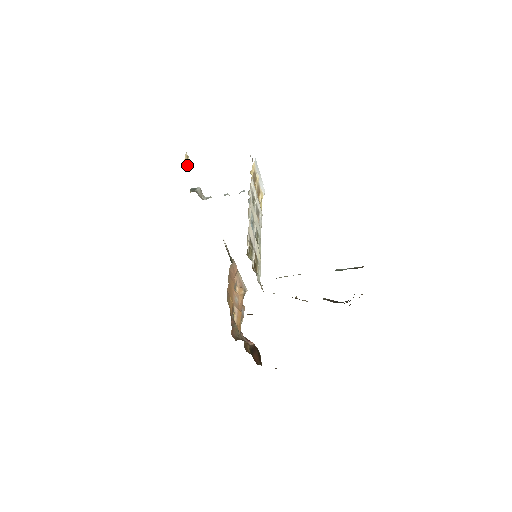
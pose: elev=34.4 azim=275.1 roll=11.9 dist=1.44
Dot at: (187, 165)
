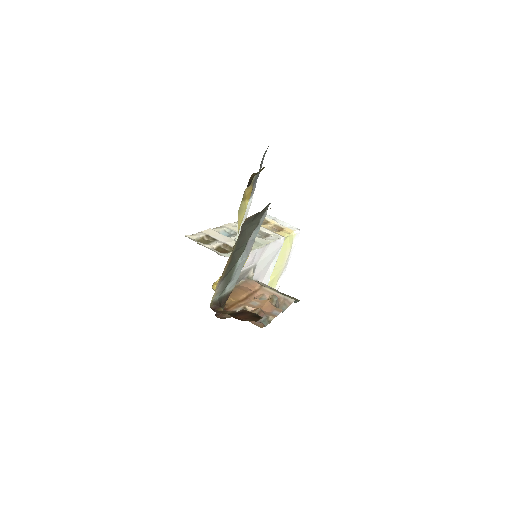
Dot at: occluded
